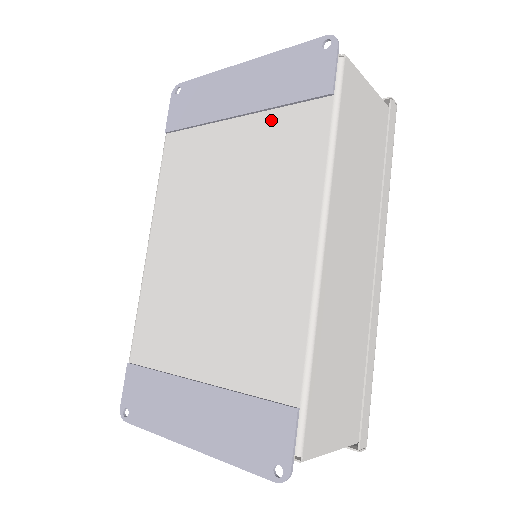
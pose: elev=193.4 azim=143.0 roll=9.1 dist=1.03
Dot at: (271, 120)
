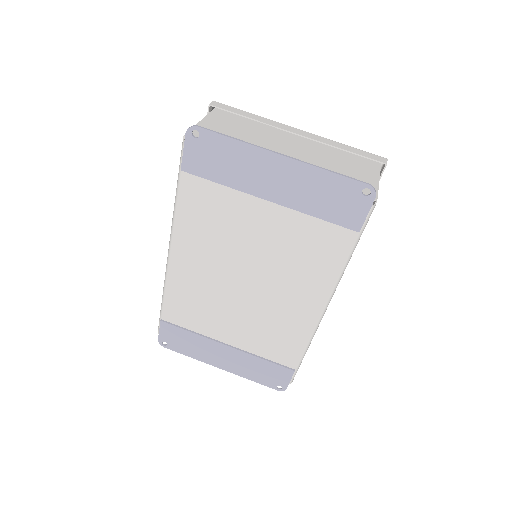
Dot at: (302, 220)
